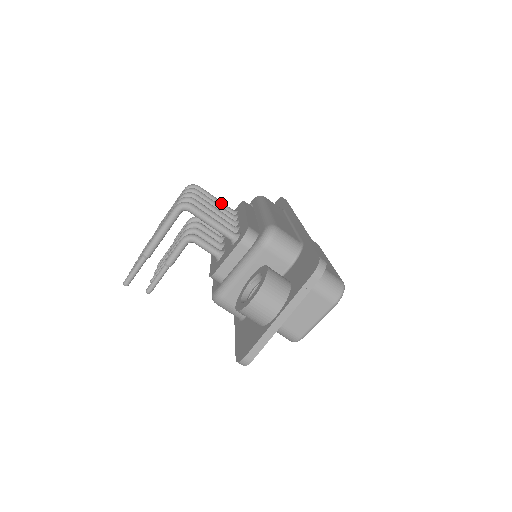
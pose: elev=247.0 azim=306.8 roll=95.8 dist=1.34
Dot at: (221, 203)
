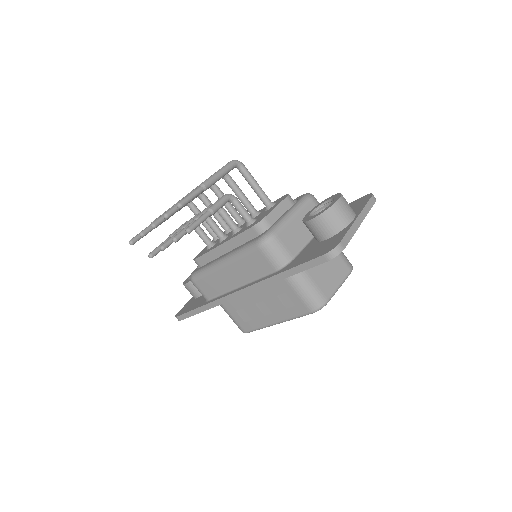
Dot at: occluded
